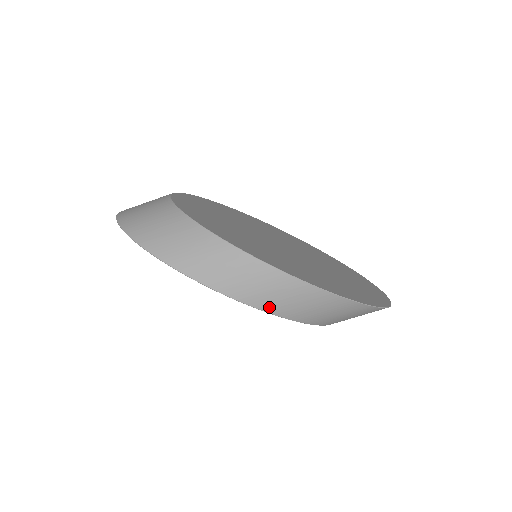
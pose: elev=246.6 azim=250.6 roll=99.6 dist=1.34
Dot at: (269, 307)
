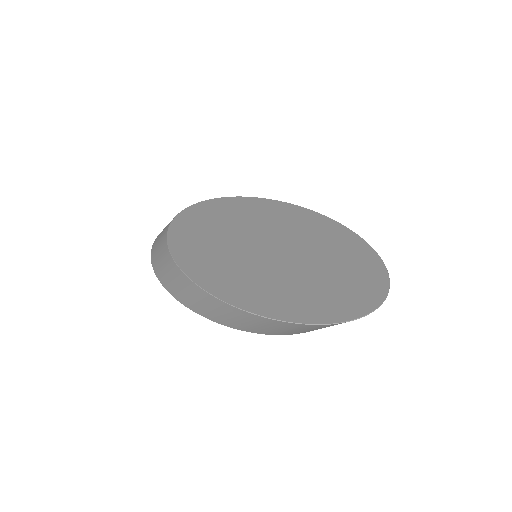
Dot at: (208, 316)
